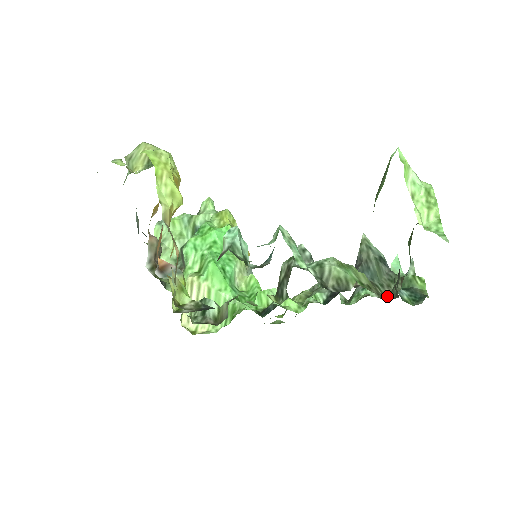
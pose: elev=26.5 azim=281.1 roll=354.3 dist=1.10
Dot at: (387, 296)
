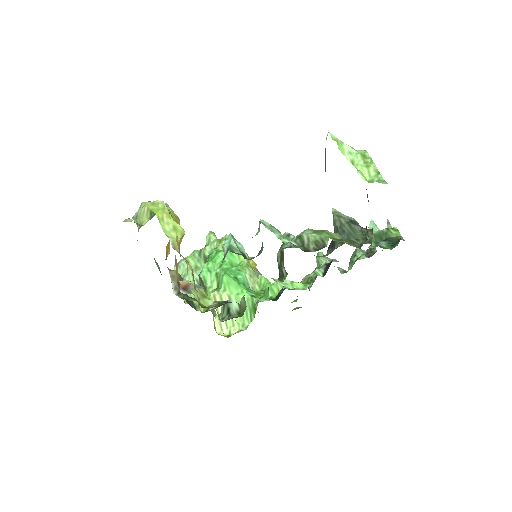
Dot at: (362, 244)
